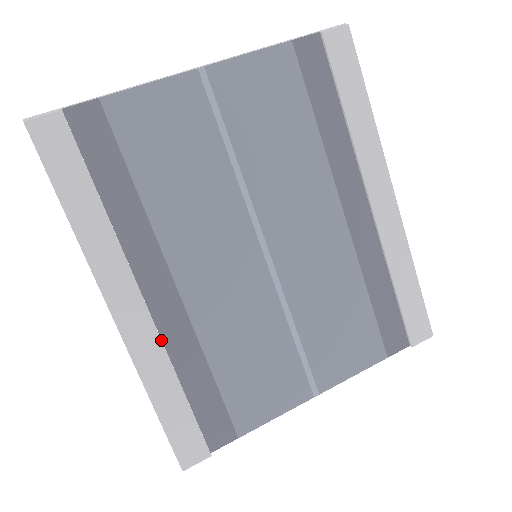
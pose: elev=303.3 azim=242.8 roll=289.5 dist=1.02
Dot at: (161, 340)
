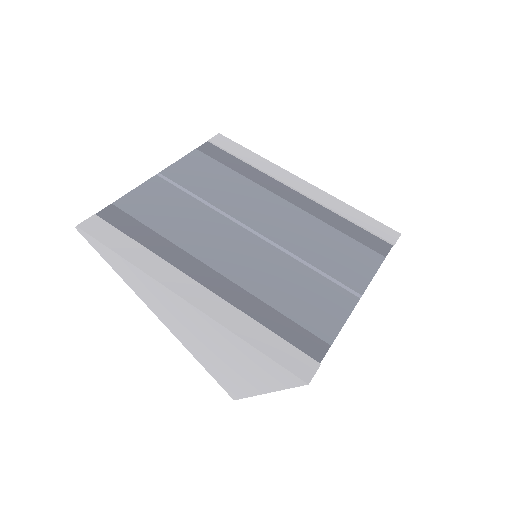
Dot at: (226, 302)
